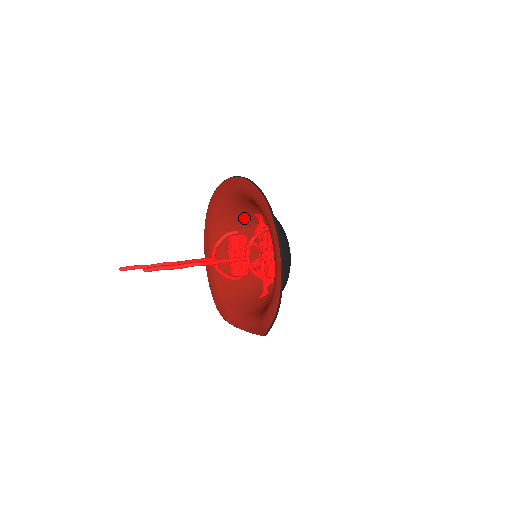
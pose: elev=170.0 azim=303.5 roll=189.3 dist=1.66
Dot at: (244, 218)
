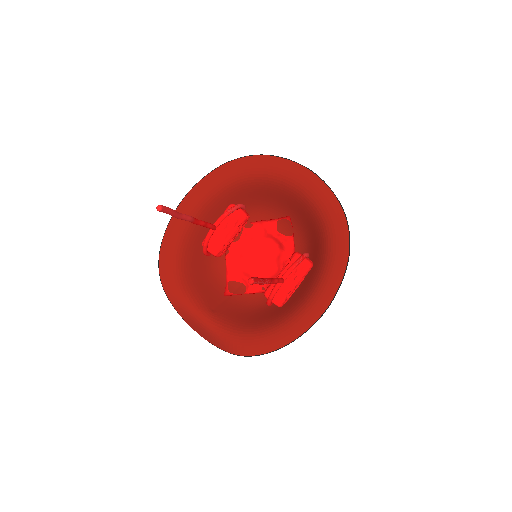
Dot at: (264, 201)
